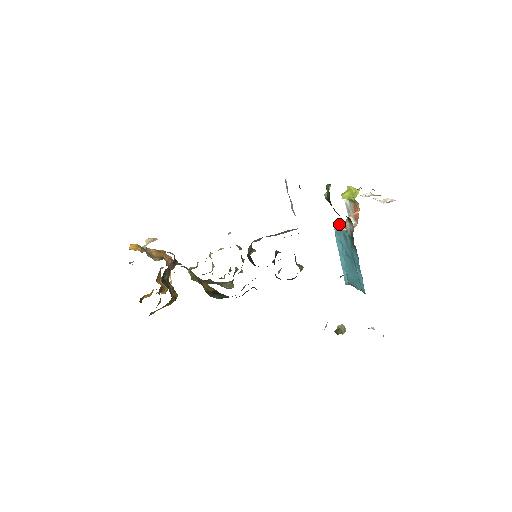
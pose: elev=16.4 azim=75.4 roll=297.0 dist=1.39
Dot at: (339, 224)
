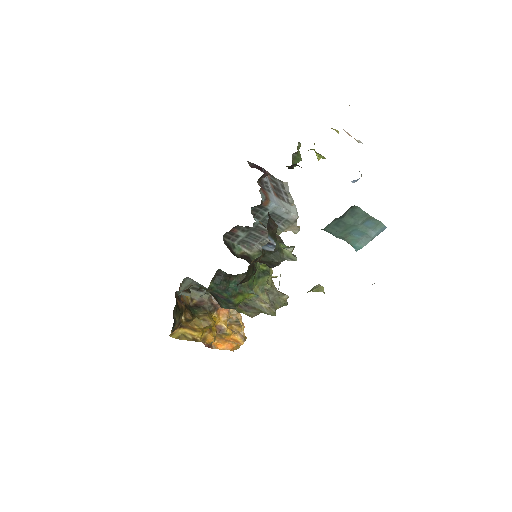
Dot at: occluded
